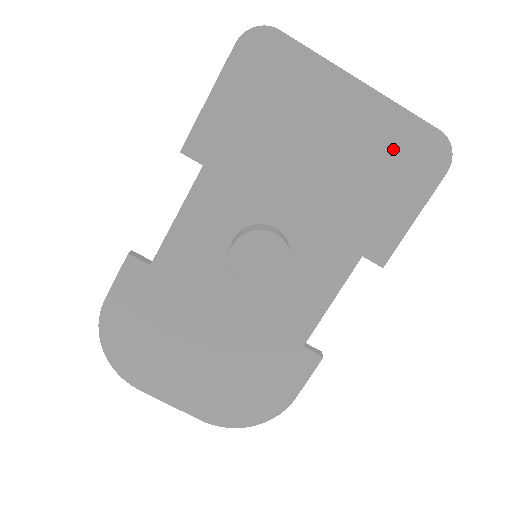
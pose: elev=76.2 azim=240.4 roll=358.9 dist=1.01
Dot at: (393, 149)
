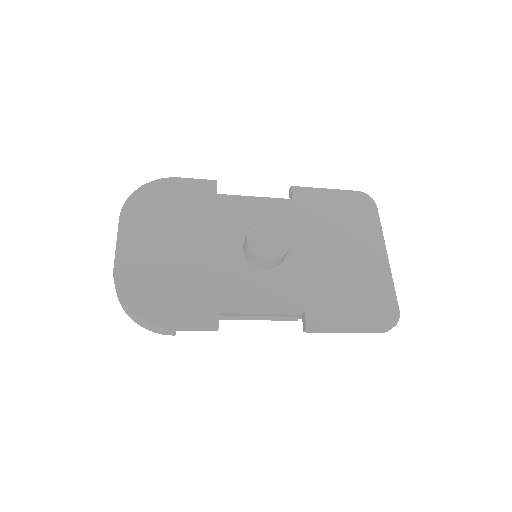
Dot at: (372, 291)
